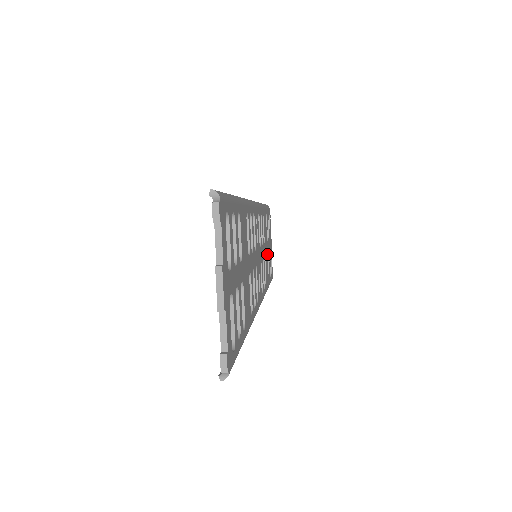
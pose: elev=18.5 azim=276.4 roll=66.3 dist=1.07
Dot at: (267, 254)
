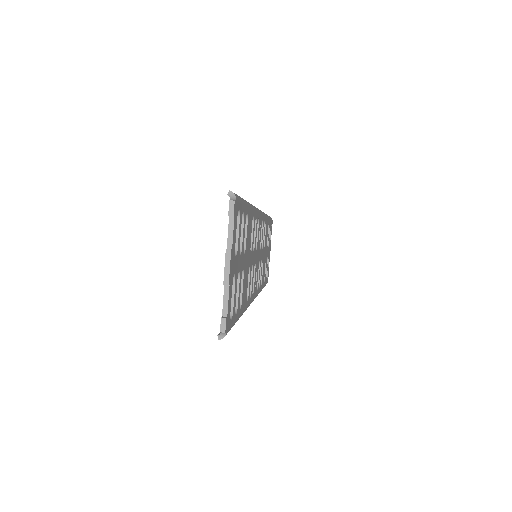
Dot at: (265, 259)
